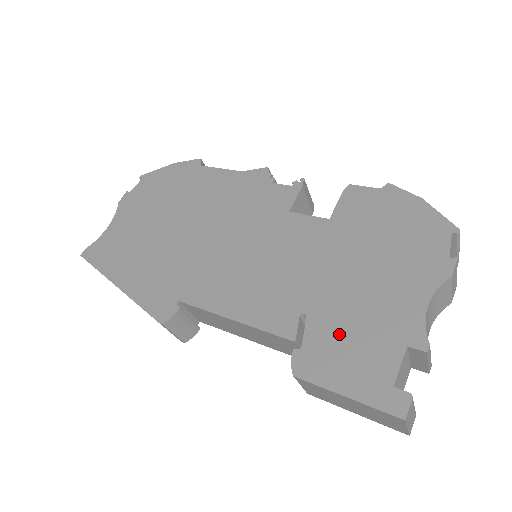
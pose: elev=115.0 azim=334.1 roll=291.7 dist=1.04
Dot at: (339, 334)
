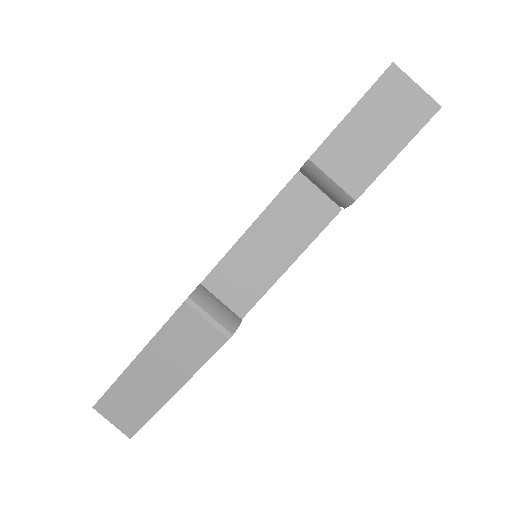
Dot at: occluded
